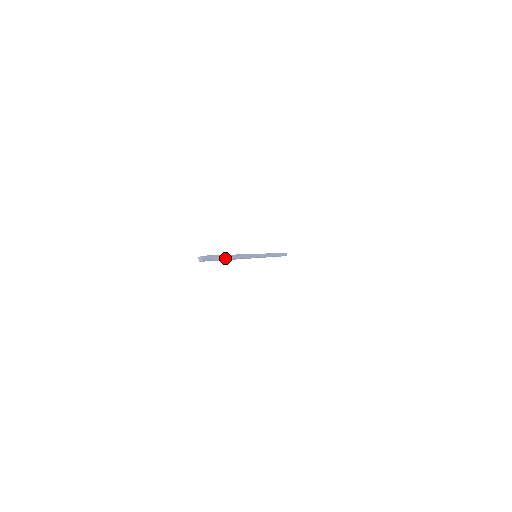
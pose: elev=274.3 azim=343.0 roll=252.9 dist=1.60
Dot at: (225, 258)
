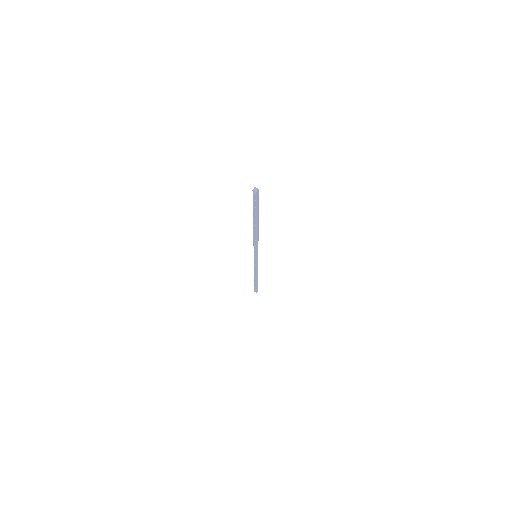
Dot at: (257, 216)
